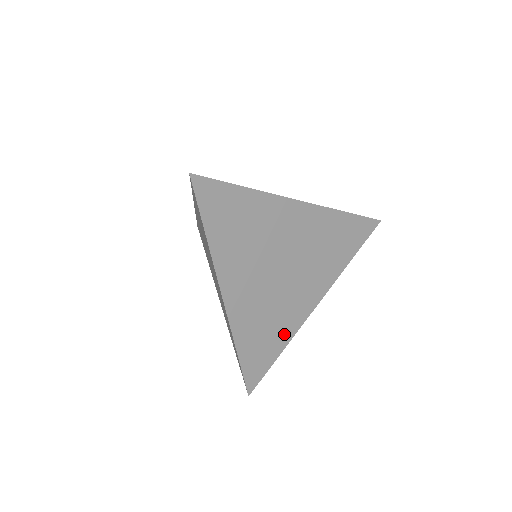
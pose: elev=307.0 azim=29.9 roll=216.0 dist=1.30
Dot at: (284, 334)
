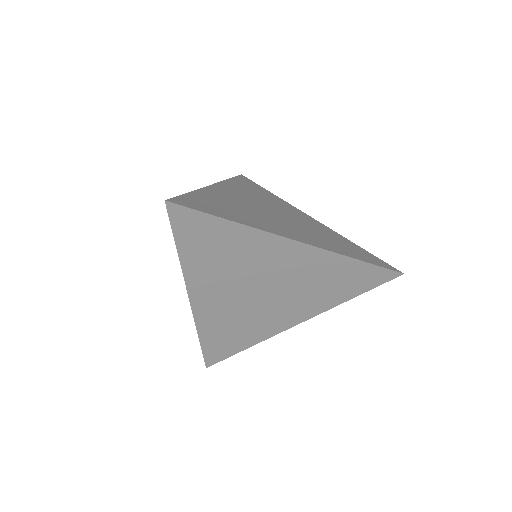
Dot at: (253, 337)
